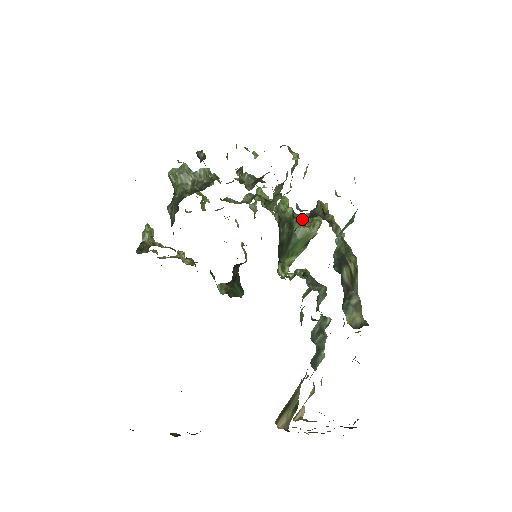
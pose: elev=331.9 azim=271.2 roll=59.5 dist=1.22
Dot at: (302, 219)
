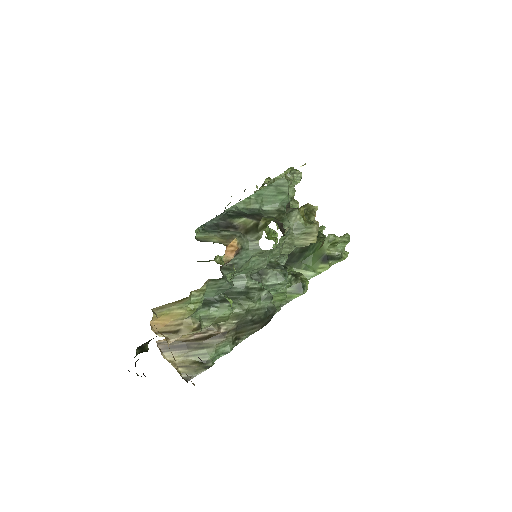
Dot at: (324, 238)
